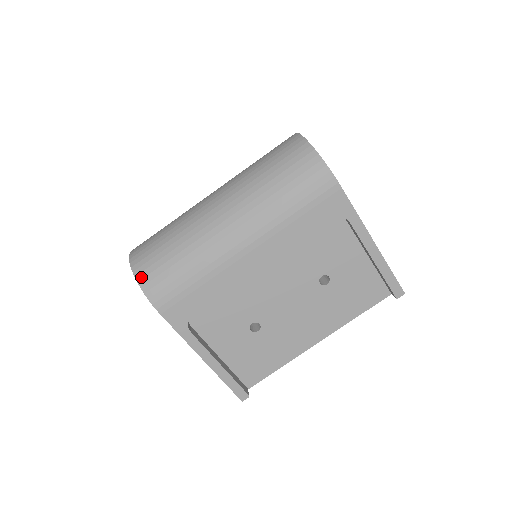
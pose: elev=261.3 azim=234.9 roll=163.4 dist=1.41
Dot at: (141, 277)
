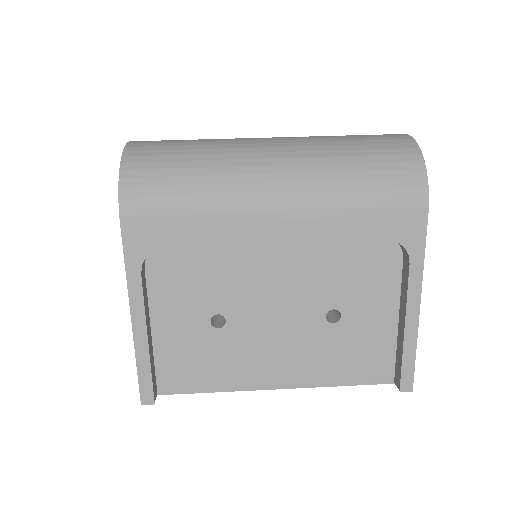
Dot at: (128, 167)
